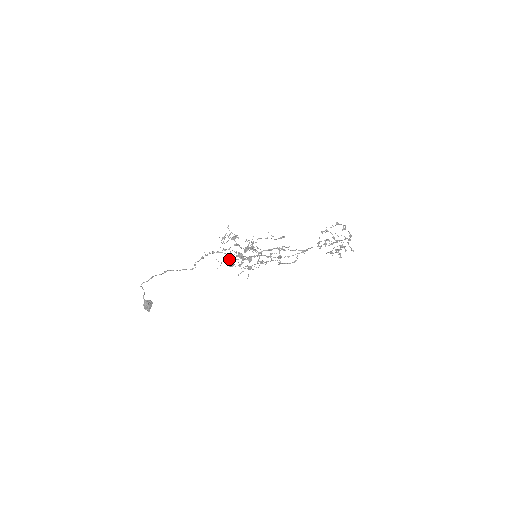
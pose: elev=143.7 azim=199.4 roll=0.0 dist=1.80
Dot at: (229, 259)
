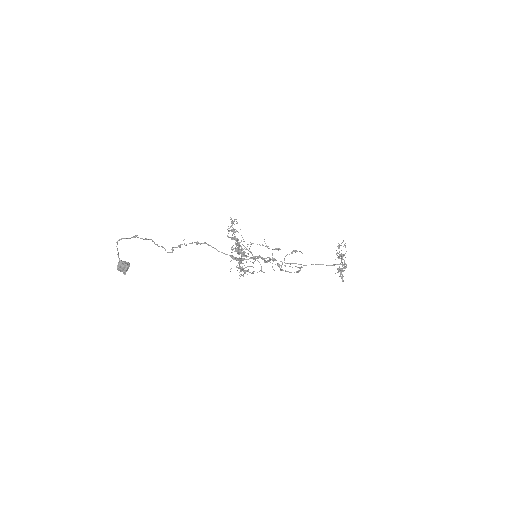
Dot at: (236, 245)
